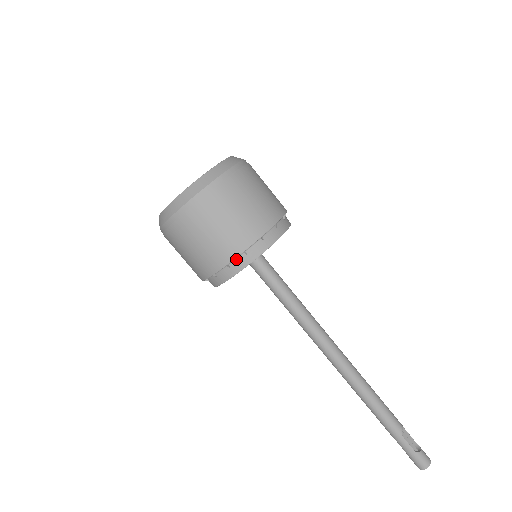
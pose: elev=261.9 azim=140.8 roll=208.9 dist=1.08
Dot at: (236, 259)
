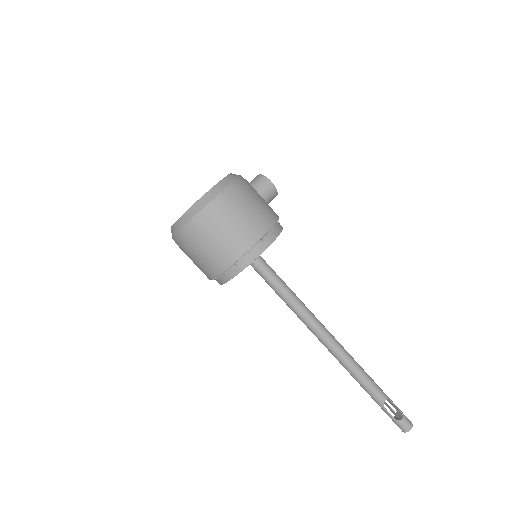
Dot at: (219, 276)
